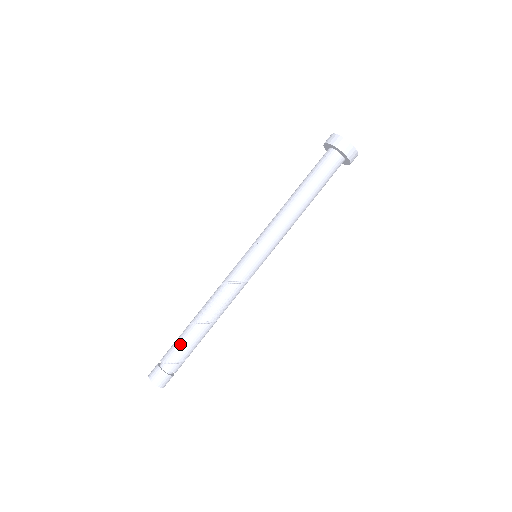
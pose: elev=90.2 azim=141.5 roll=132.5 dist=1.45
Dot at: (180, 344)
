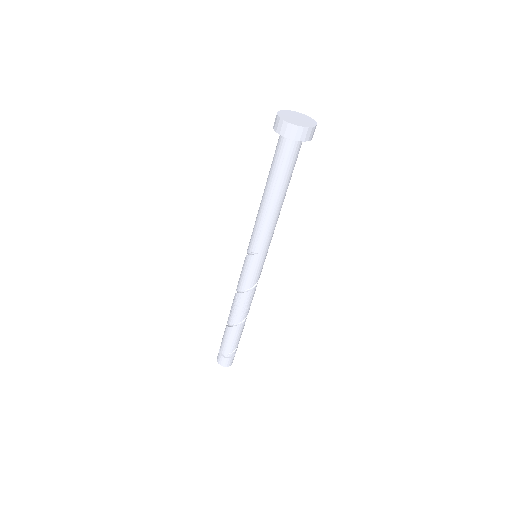
Dot at: (233, 341)
